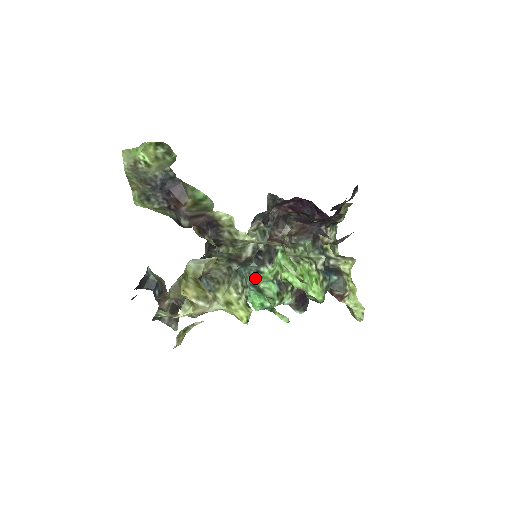
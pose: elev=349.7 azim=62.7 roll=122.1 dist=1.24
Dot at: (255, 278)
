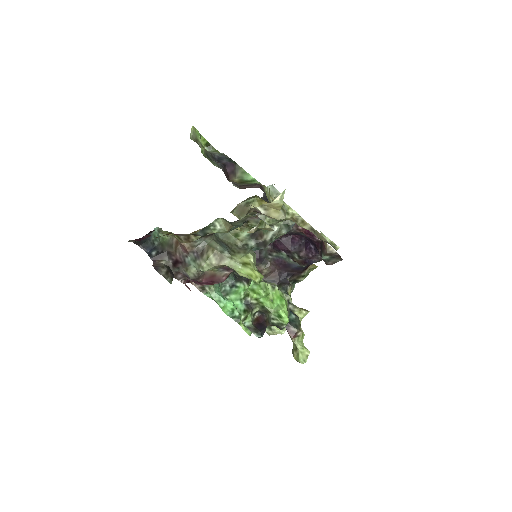
Dot at: (227, 292)
